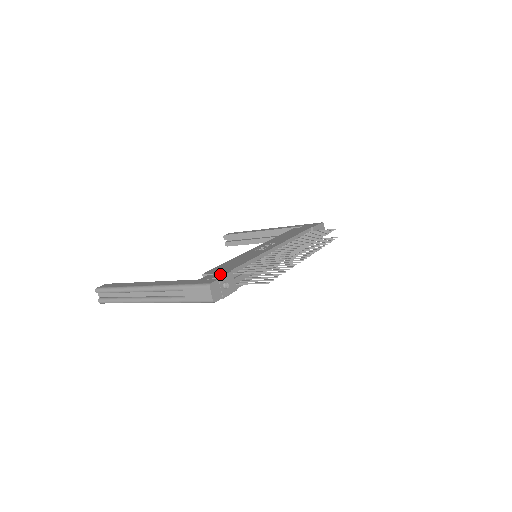
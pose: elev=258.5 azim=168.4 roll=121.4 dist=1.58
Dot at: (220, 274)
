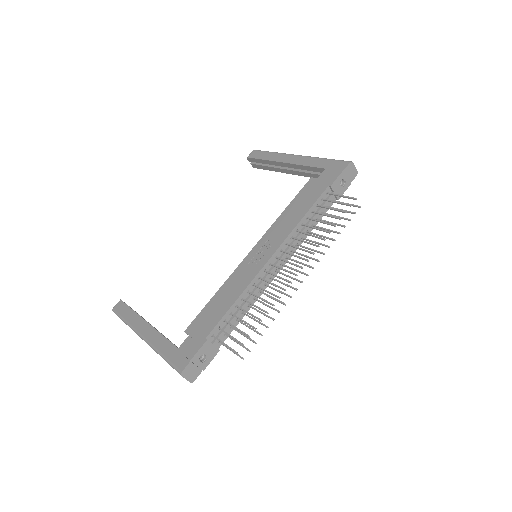
Dot at: (195, 346)
